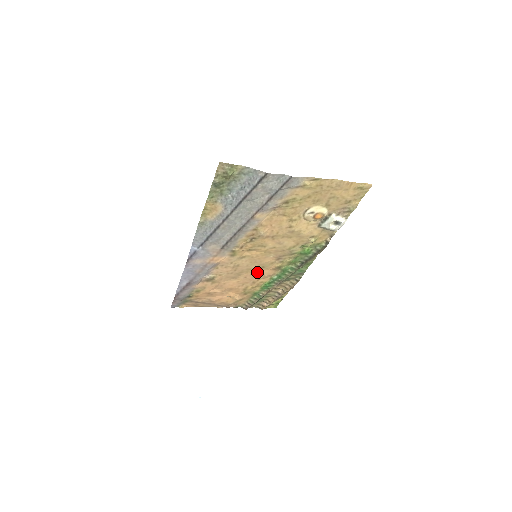
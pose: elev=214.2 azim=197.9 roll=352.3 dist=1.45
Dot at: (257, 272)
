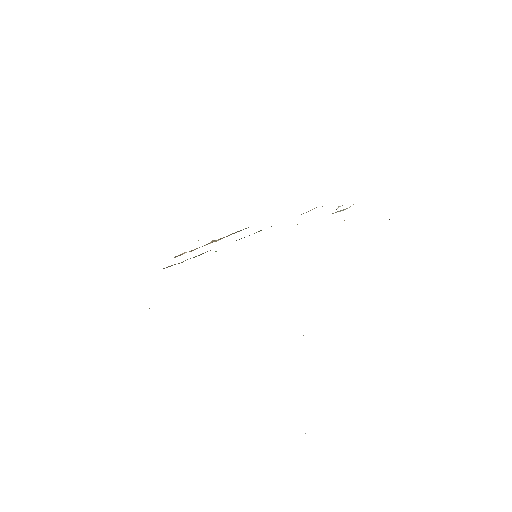
Dot at: occluded
